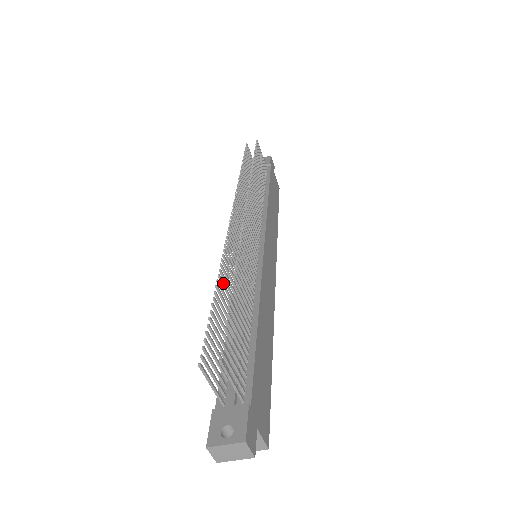
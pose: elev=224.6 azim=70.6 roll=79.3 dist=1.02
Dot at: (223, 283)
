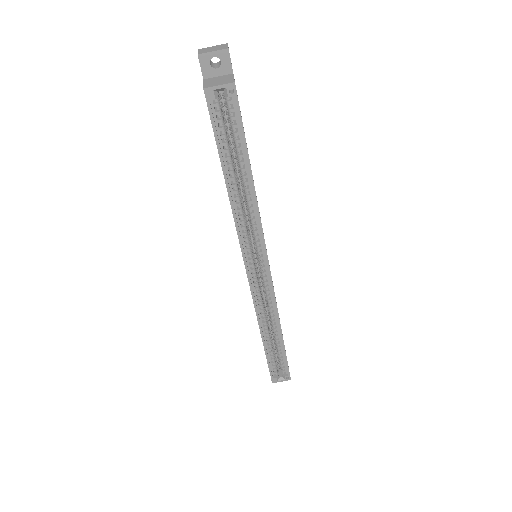
Dot at: occluded
